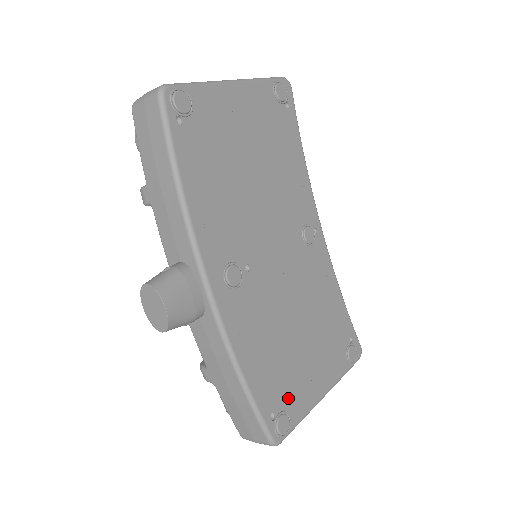
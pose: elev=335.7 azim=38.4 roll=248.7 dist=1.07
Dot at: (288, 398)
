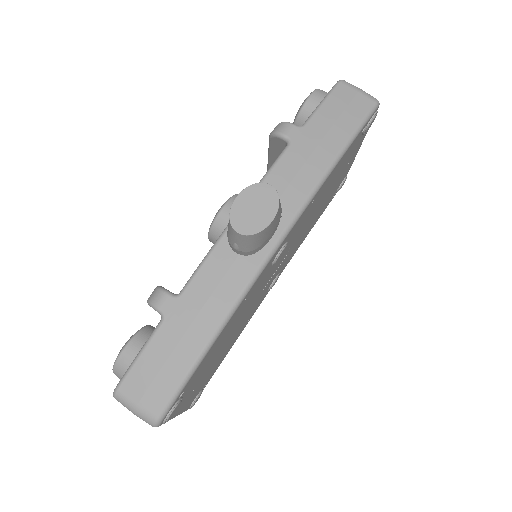
Dot at: (188, 390)
